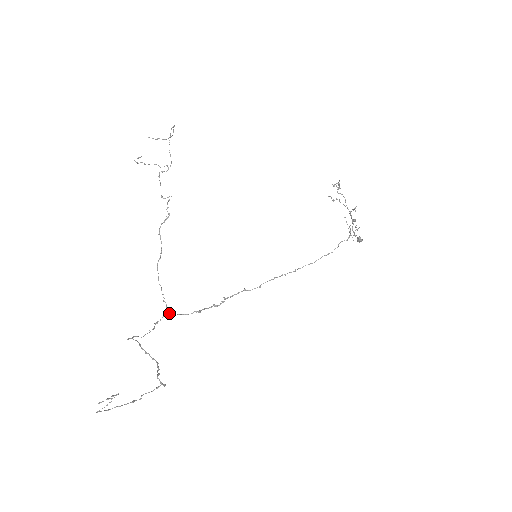
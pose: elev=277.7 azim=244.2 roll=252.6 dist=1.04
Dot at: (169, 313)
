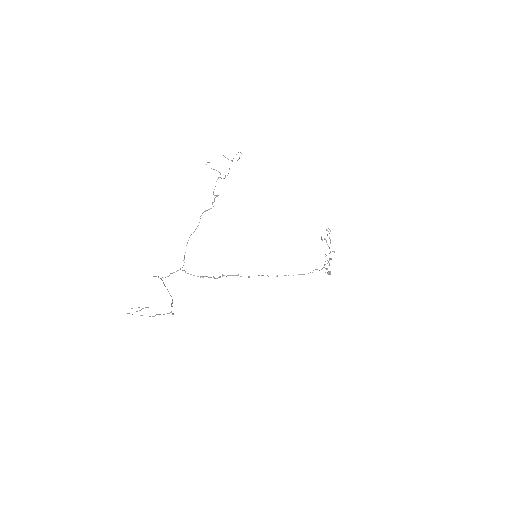
Dot at: (183, 270)
